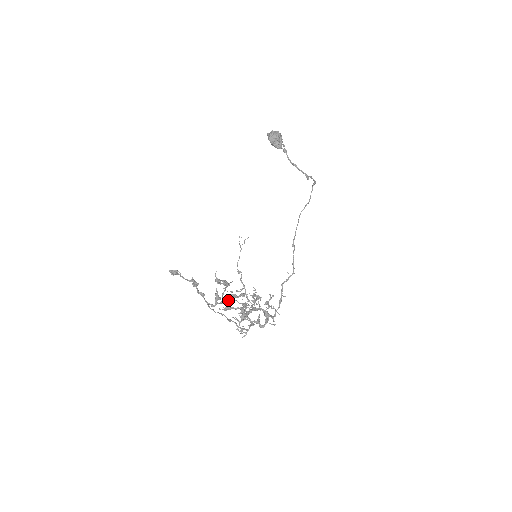
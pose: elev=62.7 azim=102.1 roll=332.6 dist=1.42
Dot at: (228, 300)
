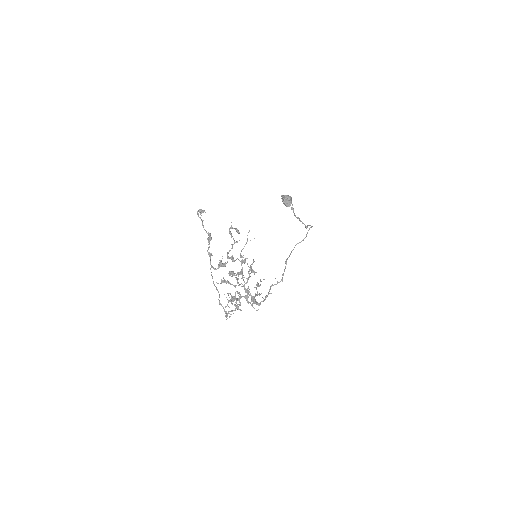
Dot at: (231, 258)
